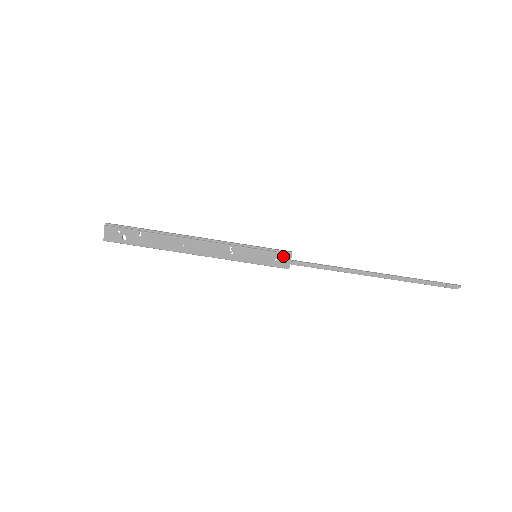
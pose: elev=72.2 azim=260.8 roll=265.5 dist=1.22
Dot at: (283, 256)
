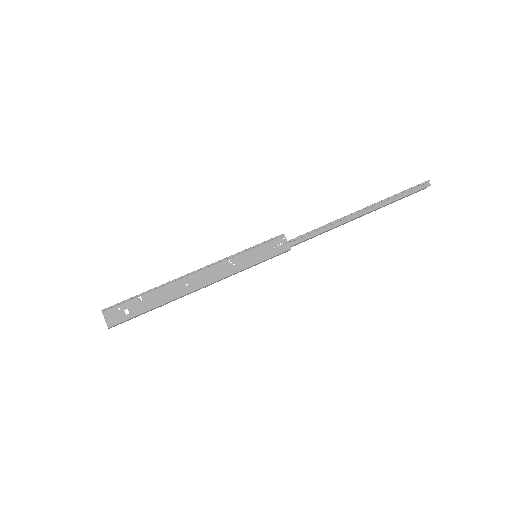
Dot at: (278, 240)
